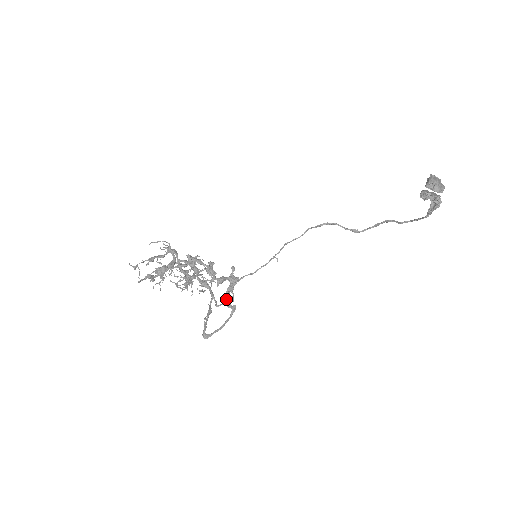
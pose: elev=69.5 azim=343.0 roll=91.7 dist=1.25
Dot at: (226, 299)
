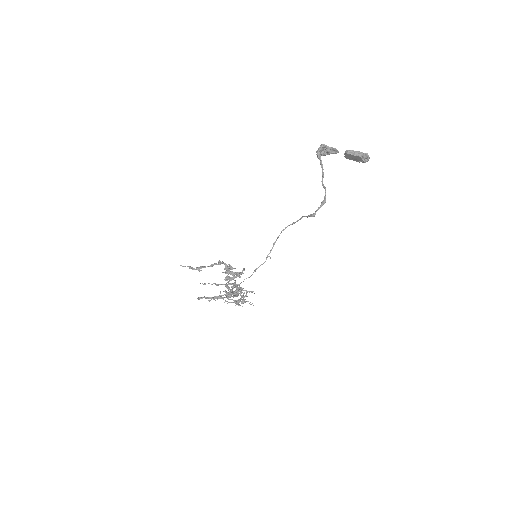
Dot at: (225, 280)
